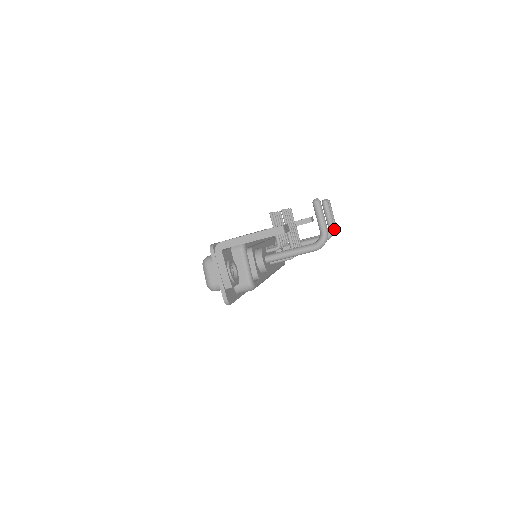
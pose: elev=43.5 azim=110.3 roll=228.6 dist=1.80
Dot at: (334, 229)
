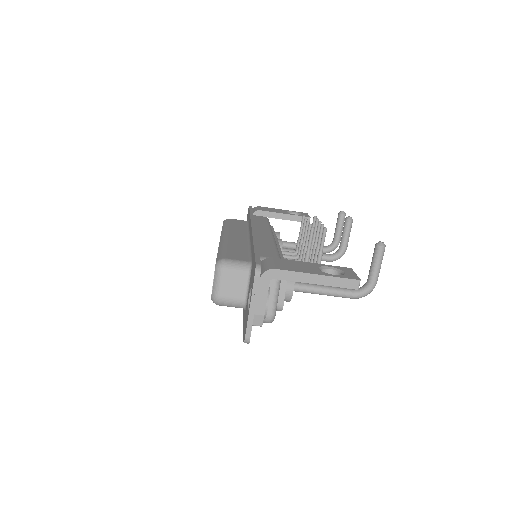
Dot at: (337, 246)
